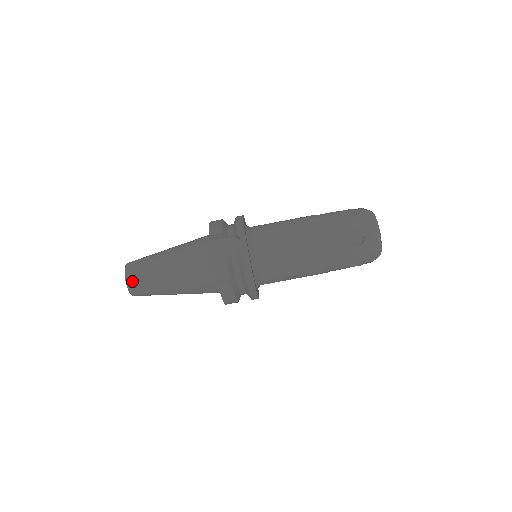
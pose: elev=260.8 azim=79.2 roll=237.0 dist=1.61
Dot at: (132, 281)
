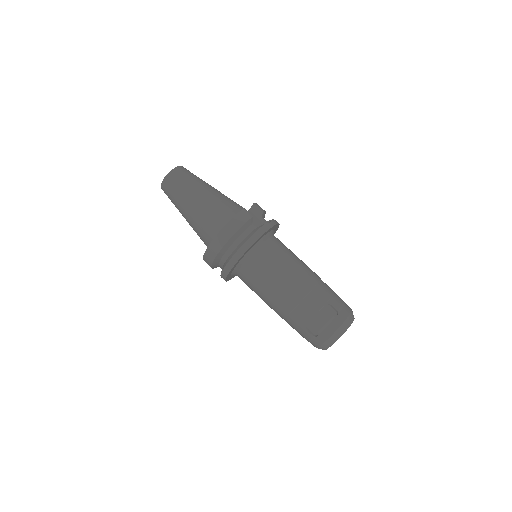
Dot at: (177, 172)
